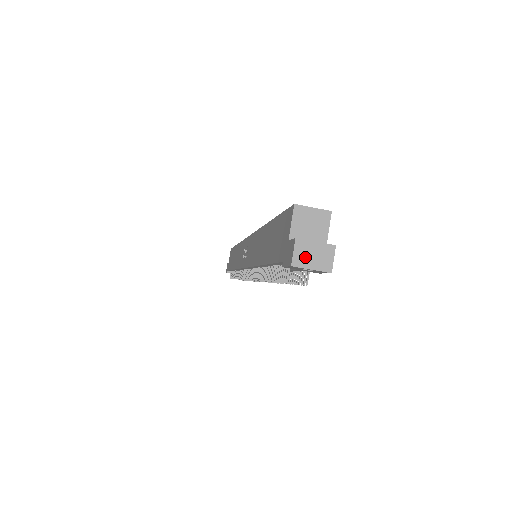
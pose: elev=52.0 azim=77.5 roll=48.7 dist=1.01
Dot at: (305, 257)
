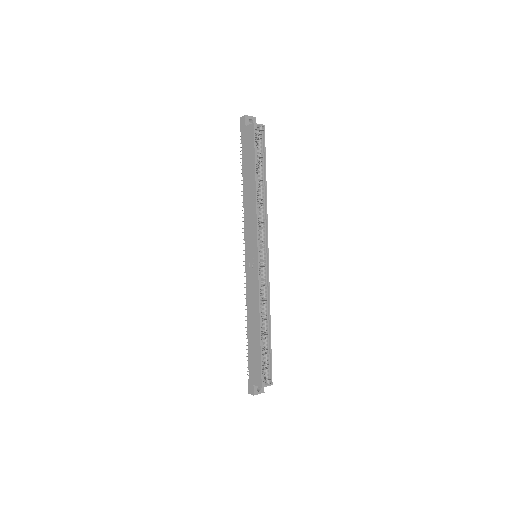
Dot at: occluded
